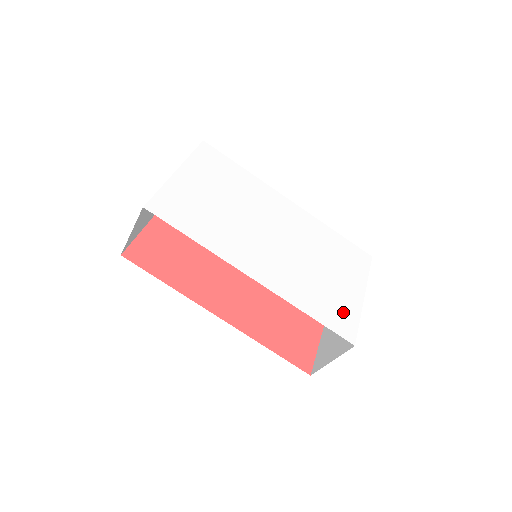
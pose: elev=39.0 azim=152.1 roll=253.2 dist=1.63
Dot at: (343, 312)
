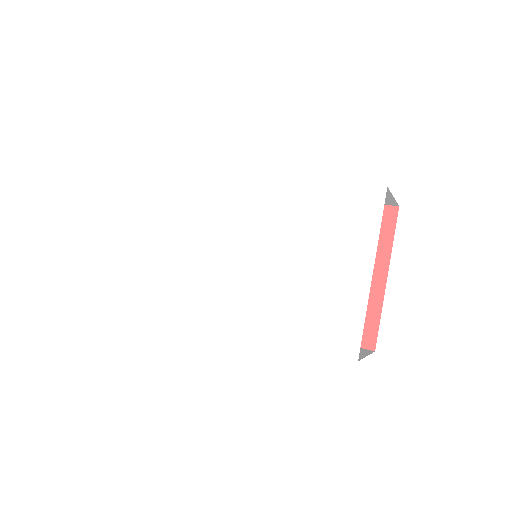
Dot at: (338, 317)
